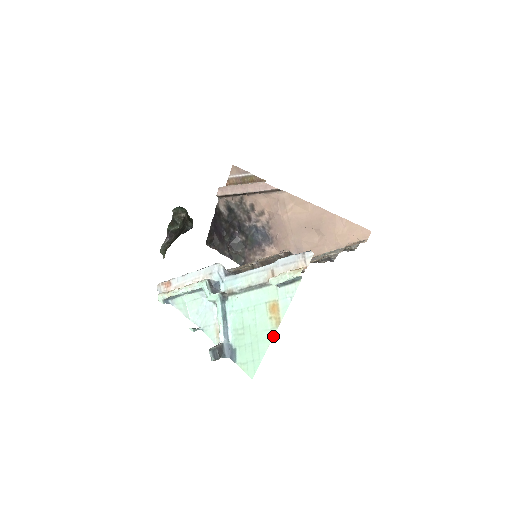
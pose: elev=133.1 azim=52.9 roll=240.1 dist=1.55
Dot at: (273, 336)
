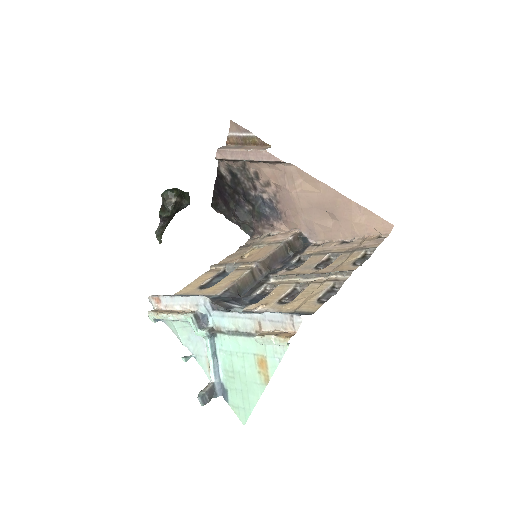
Dot at: (262, 392)
